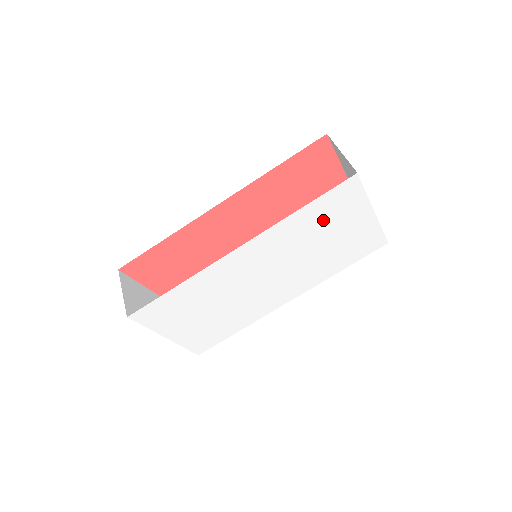
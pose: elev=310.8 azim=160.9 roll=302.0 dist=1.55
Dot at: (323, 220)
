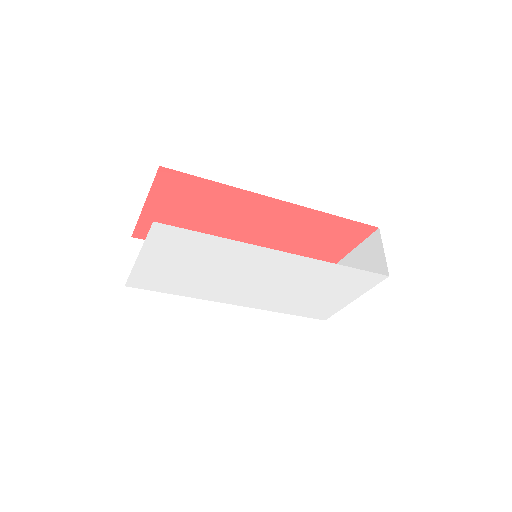
Dot at: (336, 281)
